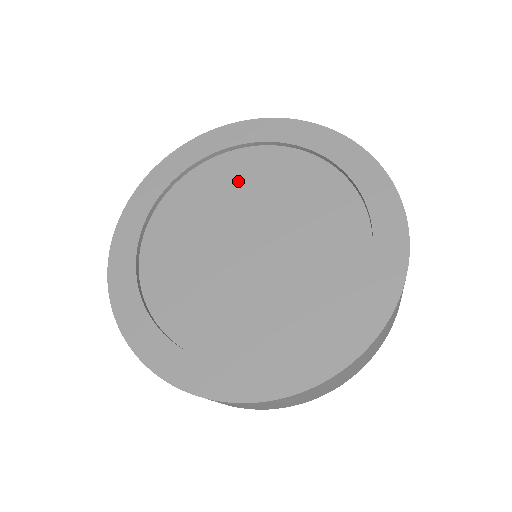
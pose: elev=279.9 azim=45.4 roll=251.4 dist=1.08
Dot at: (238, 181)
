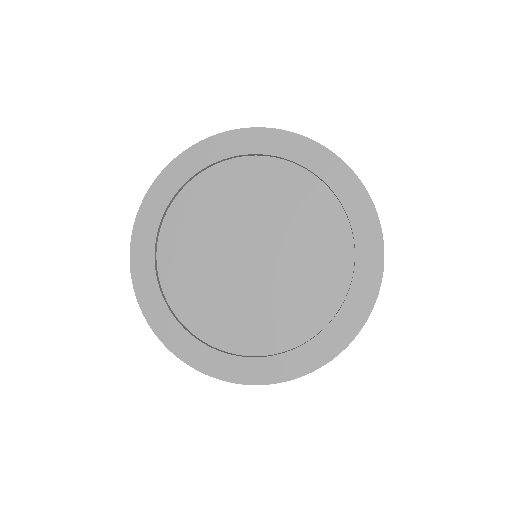
Dot at: (248, 191)
